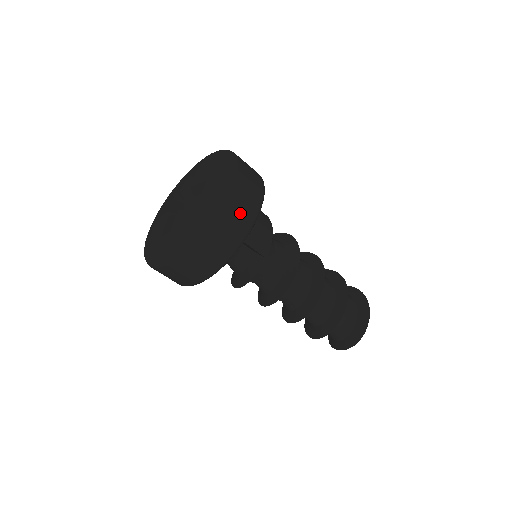
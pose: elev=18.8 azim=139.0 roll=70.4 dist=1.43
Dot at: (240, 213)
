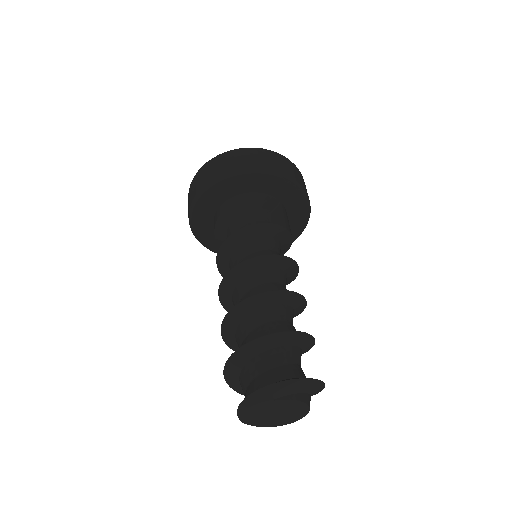
Dot at: (304, 185)
